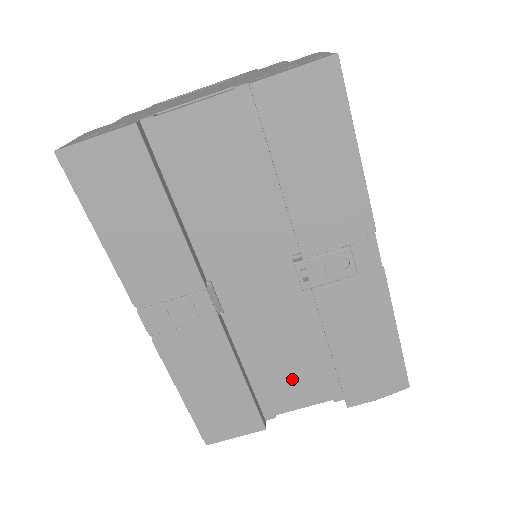
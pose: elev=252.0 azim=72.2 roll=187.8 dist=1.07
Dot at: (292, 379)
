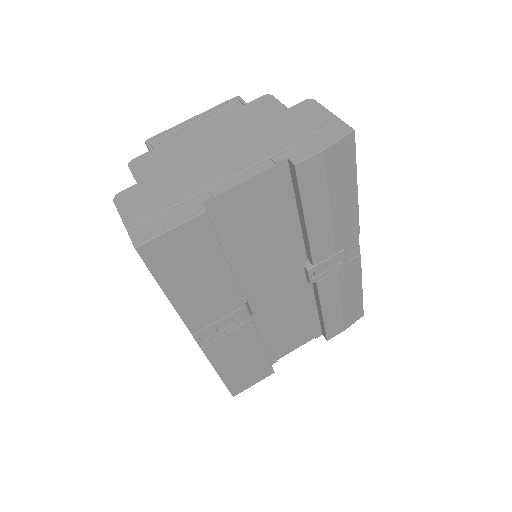
Dot at: (291, 335)
